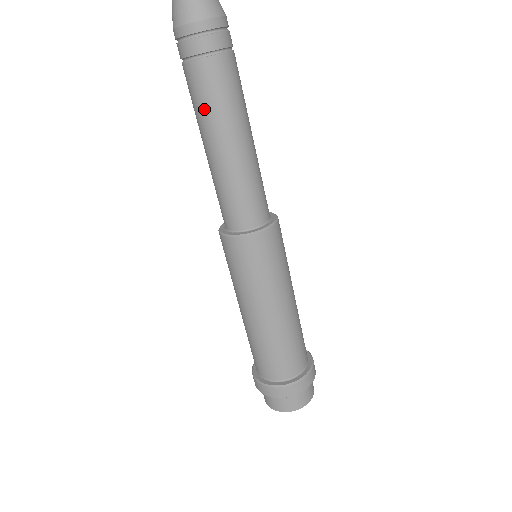
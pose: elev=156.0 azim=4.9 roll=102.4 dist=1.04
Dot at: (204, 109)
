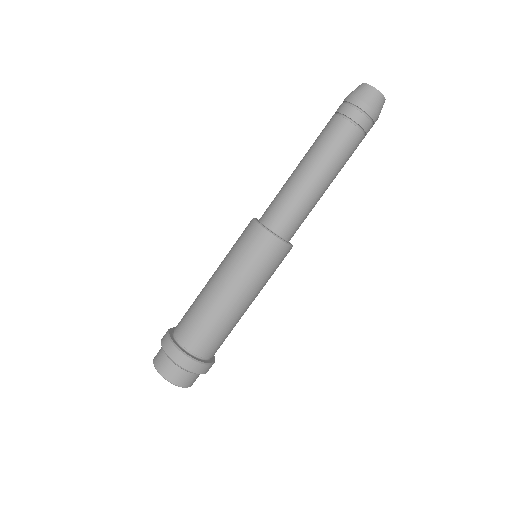
Dot at: (322, 145)
